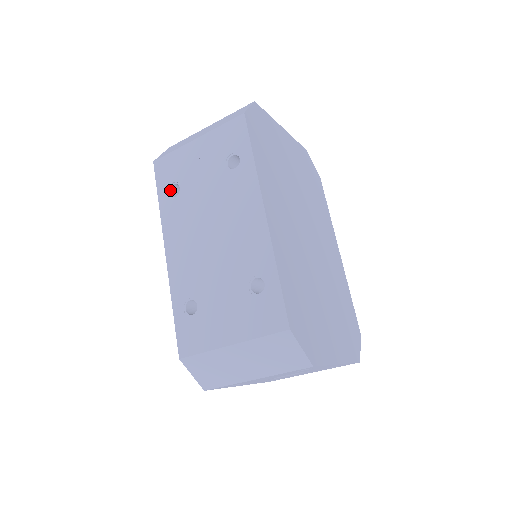
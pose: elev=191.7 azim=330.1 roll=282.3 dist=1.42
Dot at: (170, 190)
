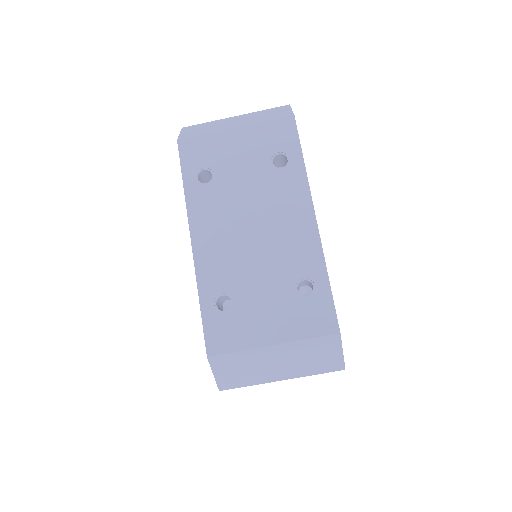
Dot at: (198, 175)
